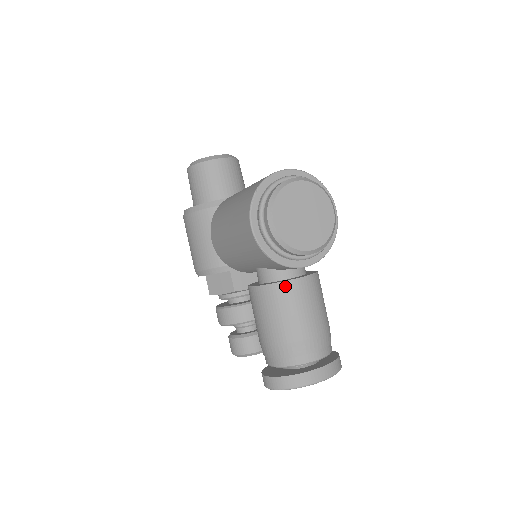
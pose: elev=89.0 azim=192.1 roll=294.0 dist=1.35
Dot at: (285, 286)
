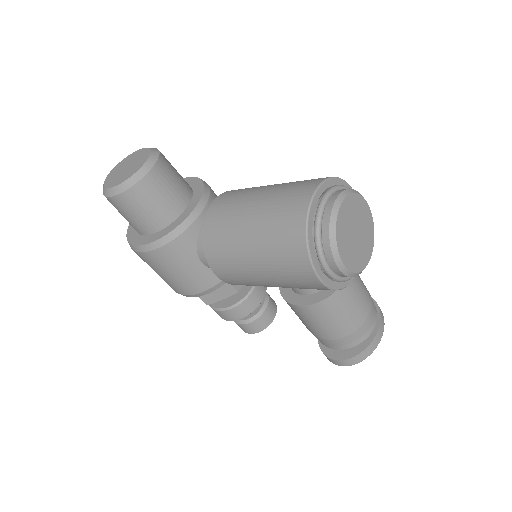
Dot at: (340, 292)
